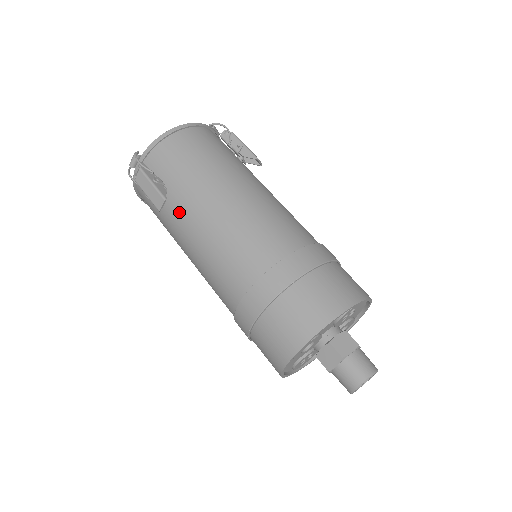
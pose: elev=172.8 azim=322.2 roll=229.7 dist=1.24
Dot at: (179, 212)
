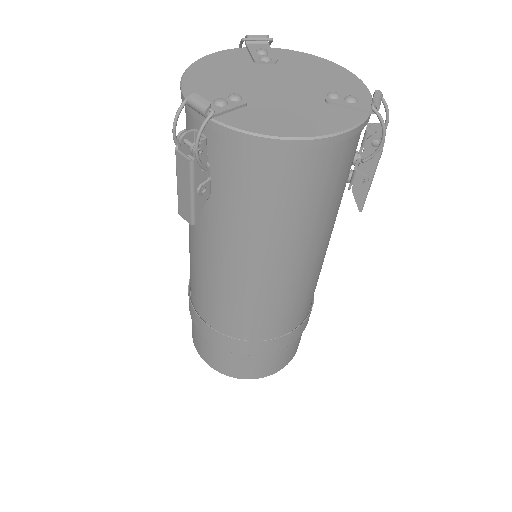
Dot at: (204, 221)
